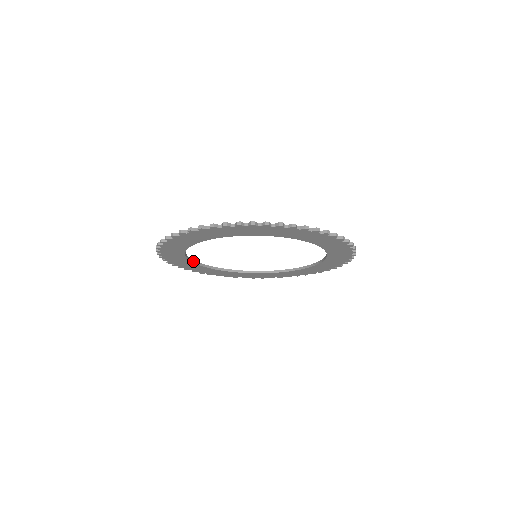
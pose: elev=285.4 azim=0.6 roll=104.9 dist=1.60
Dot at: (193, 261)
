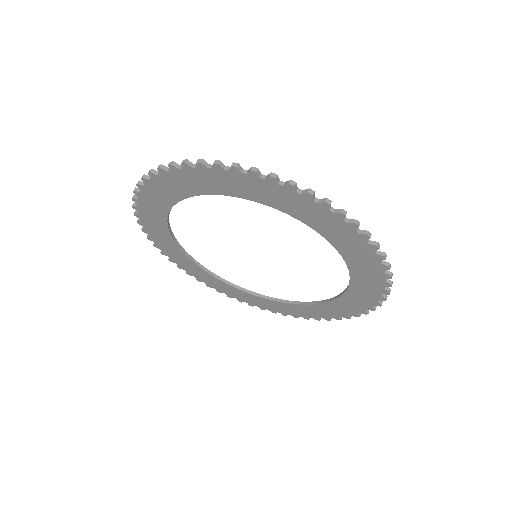
Dot at: (201, 266)
